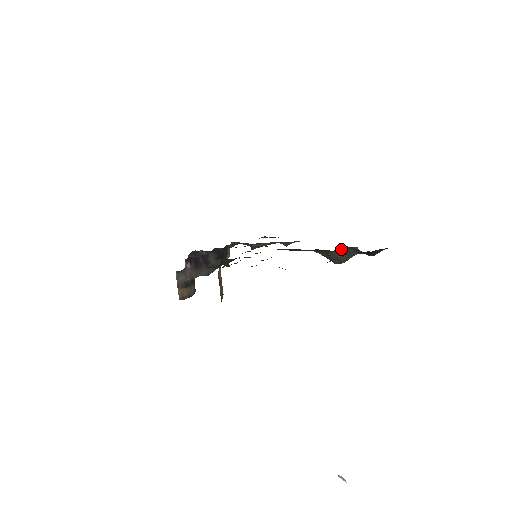
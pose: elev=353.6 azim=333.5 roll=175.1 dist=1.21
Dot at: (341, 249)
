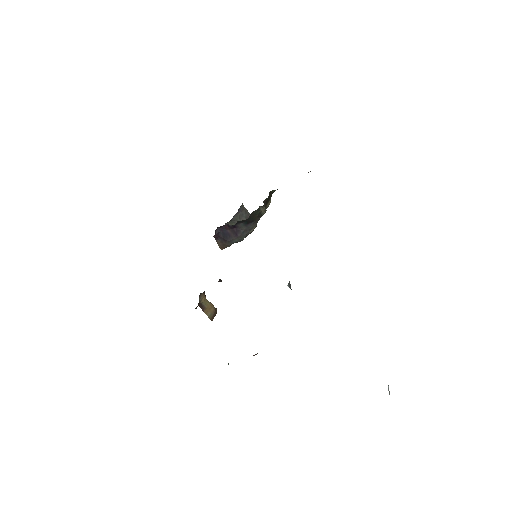
Dot at: occluded
